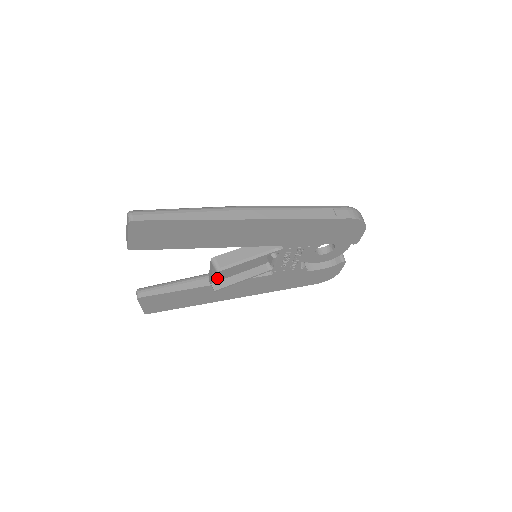
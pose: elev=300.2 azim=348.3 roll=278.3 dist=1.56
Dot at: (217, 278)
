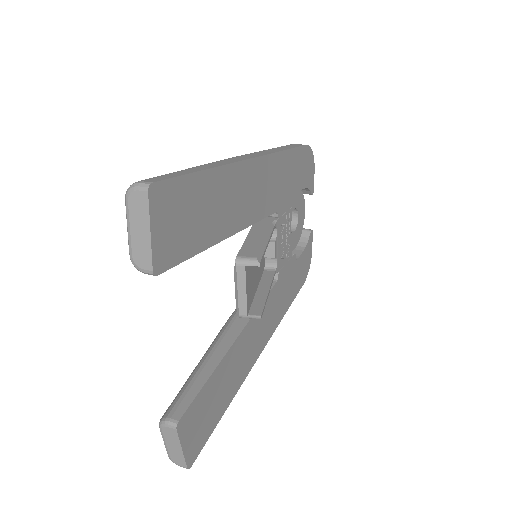
Dot at: (248, 301)
